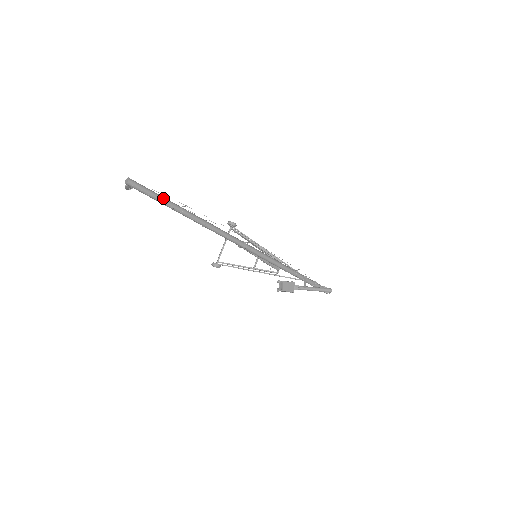
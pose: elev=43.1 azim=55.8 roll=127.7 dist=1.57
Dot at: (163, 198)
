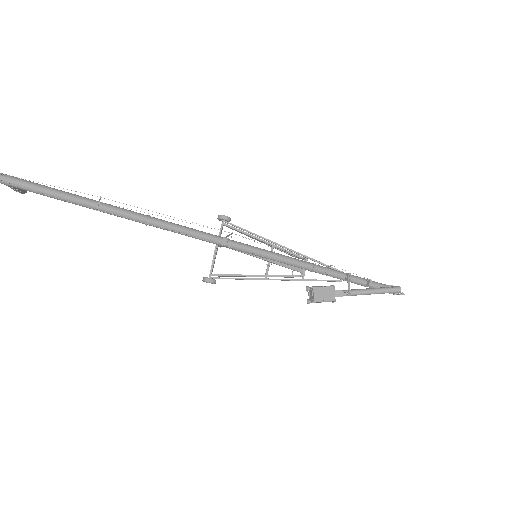
Dot at: (64, 193)
